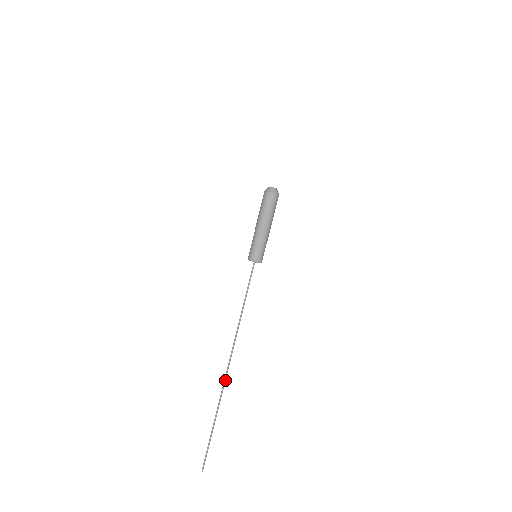
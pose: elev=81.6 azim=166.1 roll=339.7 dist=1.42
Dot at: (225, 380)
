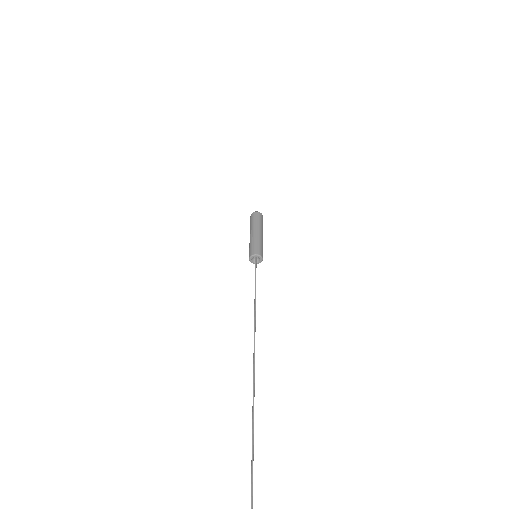
Dot at: (254, 369)
